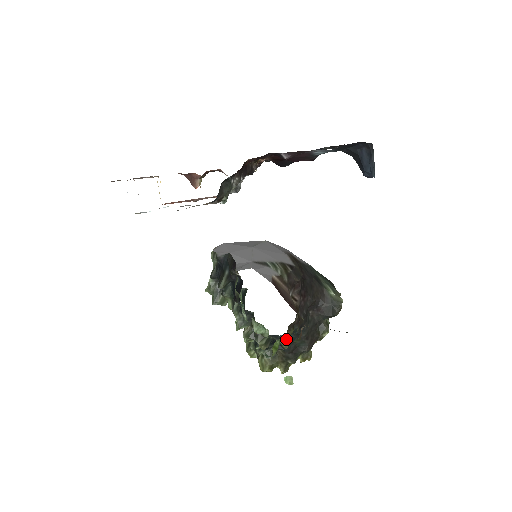
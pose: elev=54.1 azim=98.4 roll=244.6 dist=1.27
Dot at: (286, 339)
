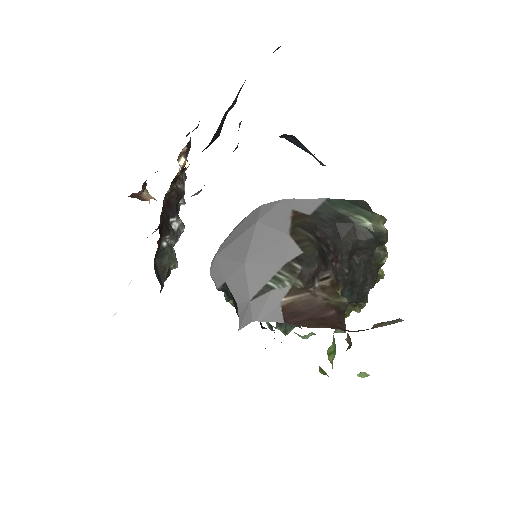
Dot at: (339, 329)
